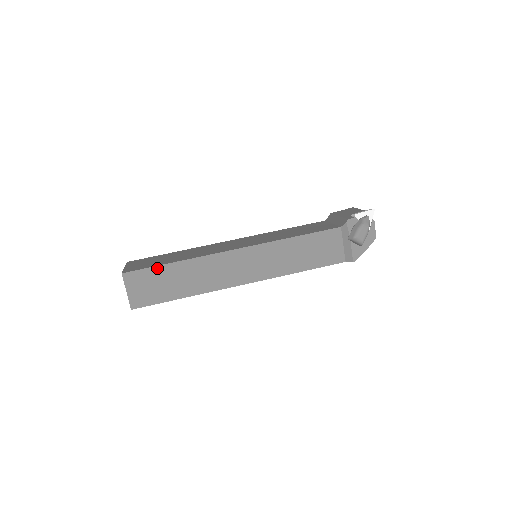
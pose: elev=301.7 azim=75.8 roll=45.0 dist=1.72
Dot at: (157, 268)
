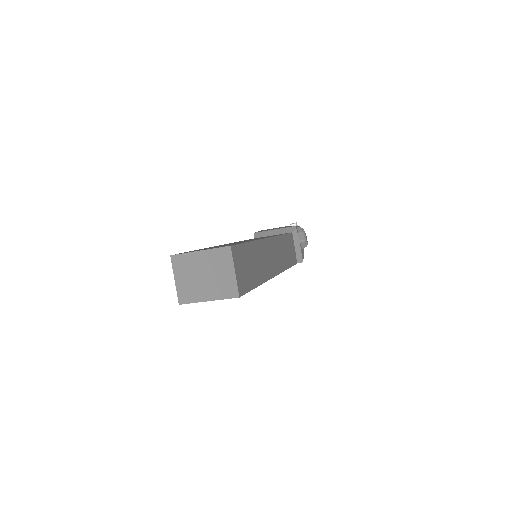
Dot at: (245, 245)
